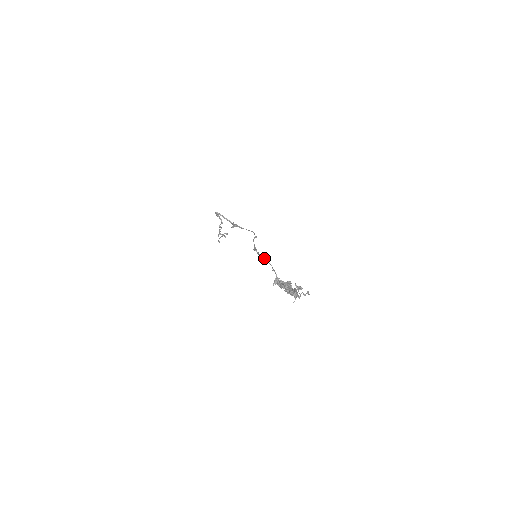
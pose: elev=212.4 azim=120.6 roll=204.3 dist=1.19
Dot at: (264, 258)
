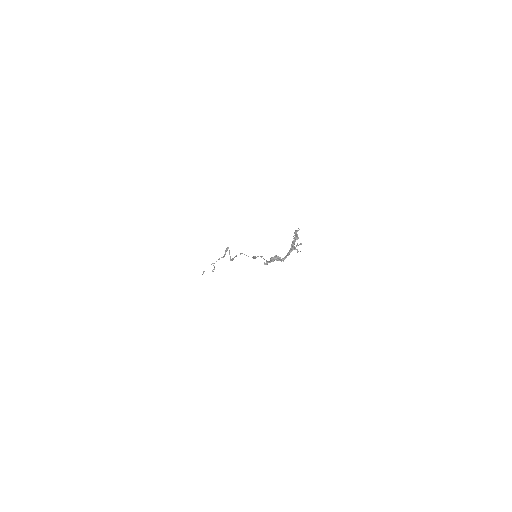
Dot at: occluded
